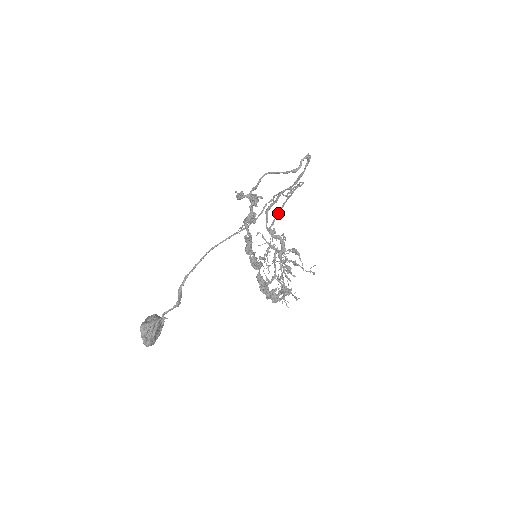
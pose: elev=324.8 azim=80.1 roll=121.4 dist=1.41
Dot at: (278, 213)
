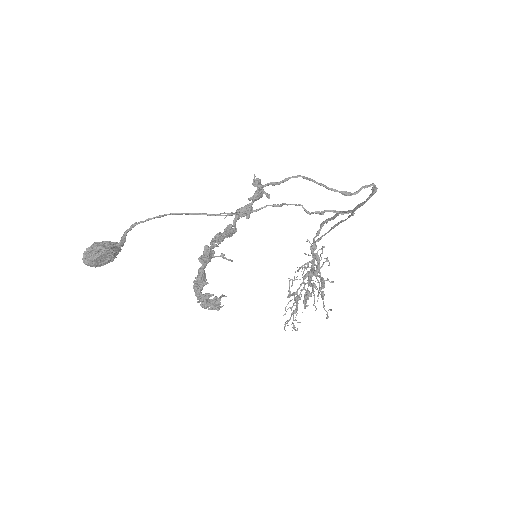
Dot at: (328, 232)
